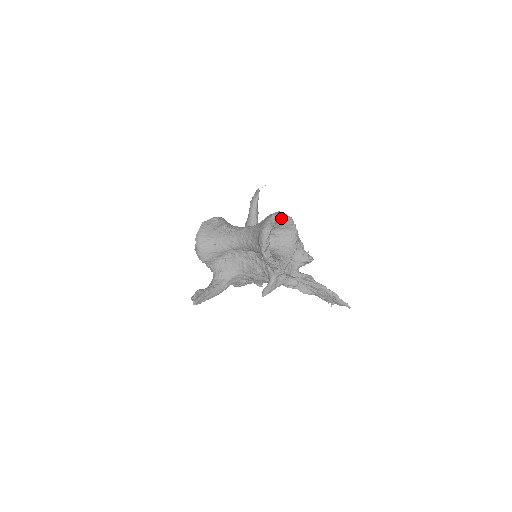
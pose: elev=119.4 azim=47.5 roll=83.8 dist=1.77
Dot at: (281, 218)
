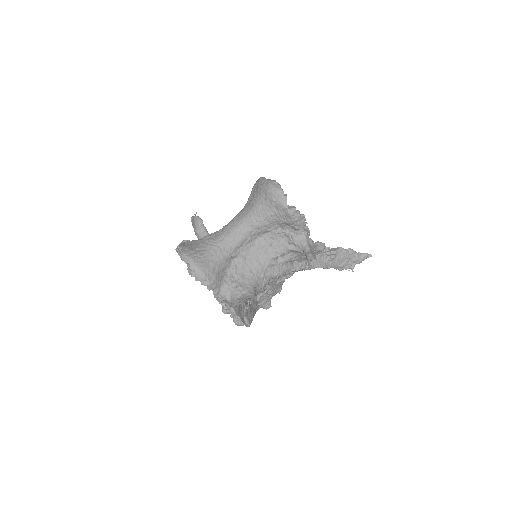
Dot at: occluded
